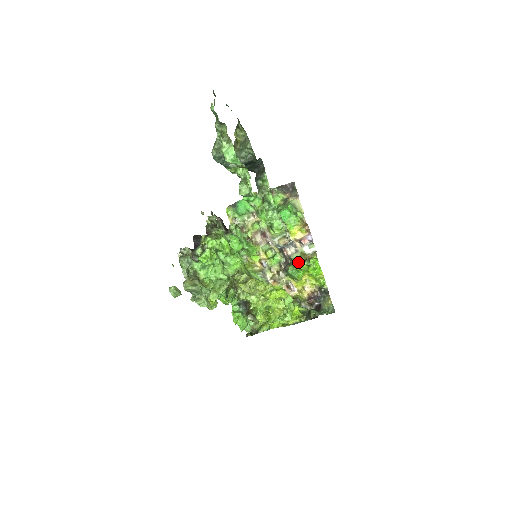
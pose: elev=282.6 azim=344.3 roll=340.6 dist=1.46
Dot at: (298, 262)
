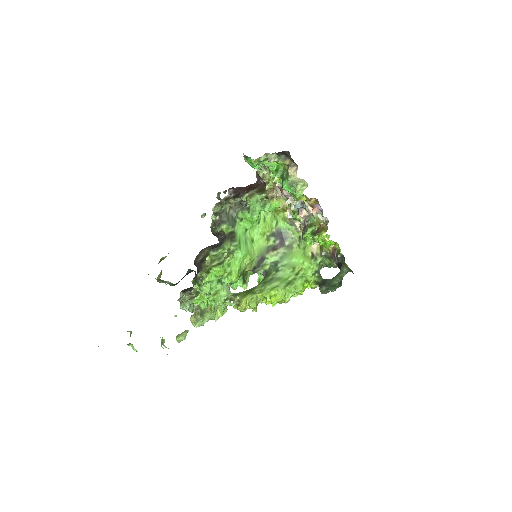
Dot at: (309, 236)
